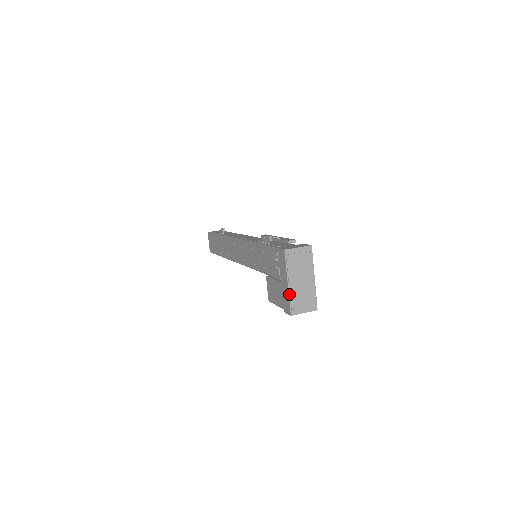
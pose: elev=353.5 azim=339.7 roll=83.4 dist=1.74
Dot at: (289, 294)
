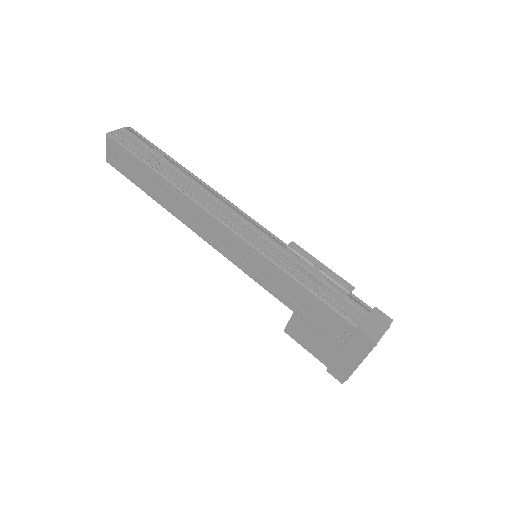
Dot at: (353, 371)
